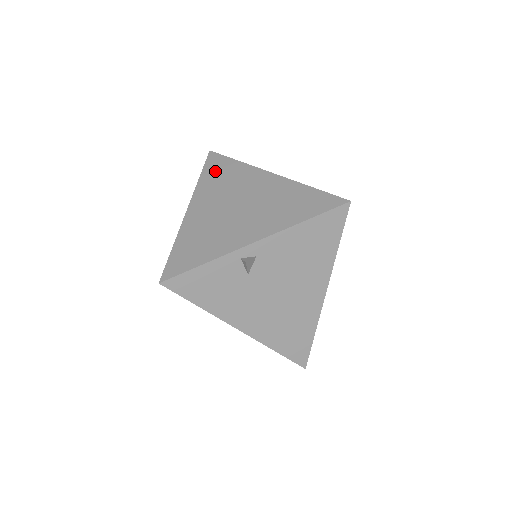
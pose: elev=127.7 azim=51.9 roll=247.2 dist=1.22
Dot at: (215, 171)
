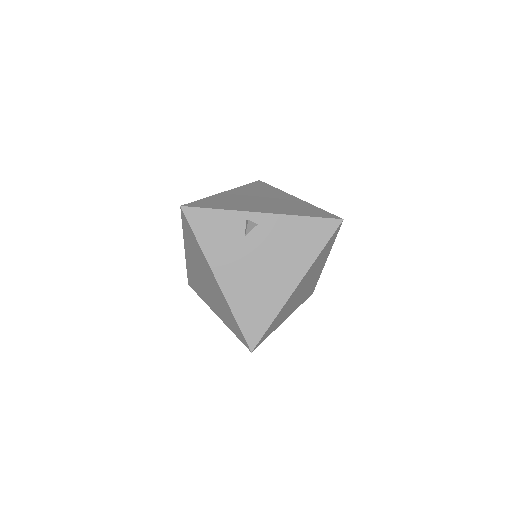
Dot at: (257, 186)
